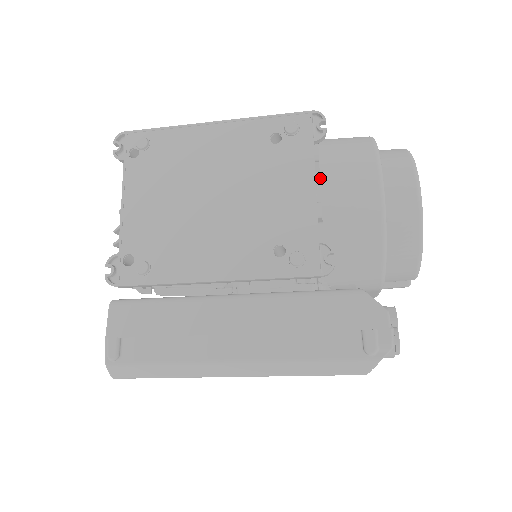
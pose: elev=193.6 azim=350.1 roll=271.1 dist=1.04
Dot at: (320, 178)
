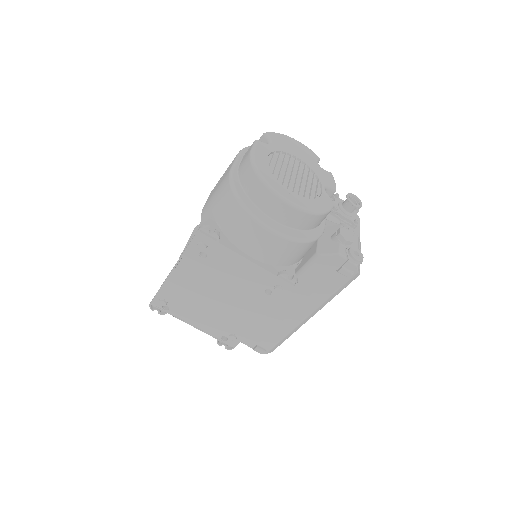
Dot at: (242, 252)
